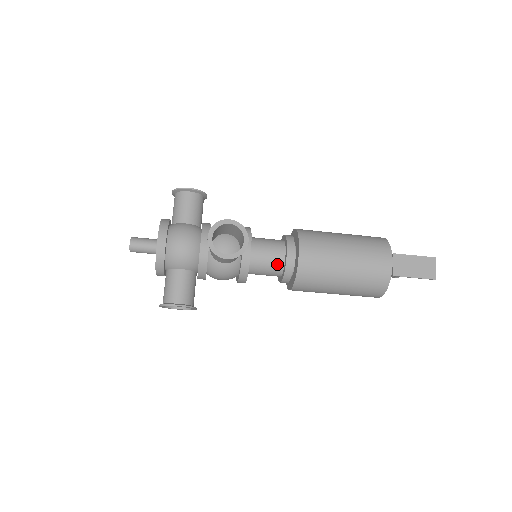
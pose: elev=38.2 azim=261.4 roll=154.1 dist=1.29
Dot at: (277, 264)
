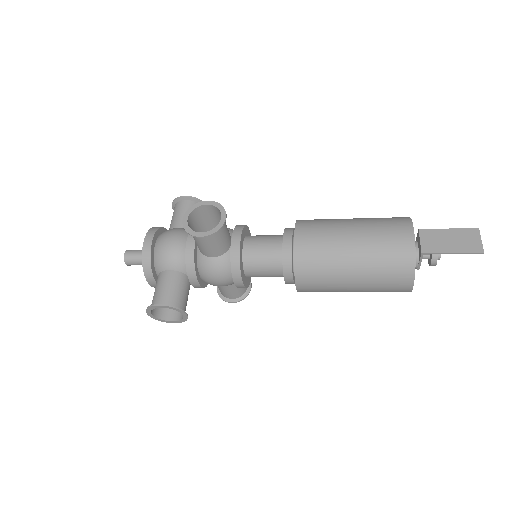
Dot at: (274, 256)
